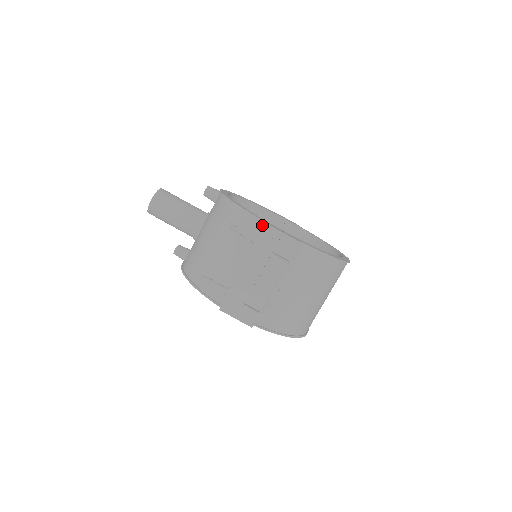
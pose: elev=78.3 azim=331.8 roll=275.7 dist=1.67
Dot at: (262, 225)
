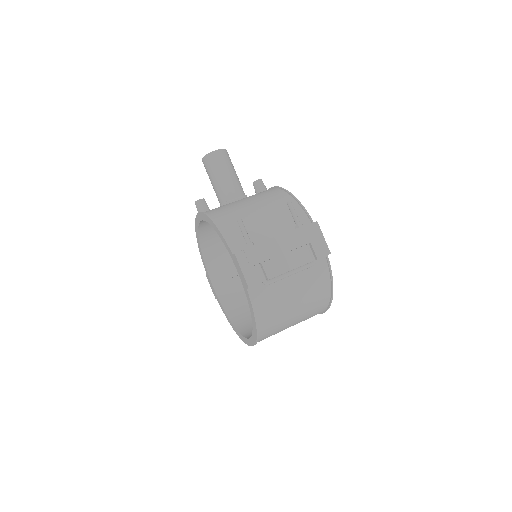
Dot at: (309, 222)
